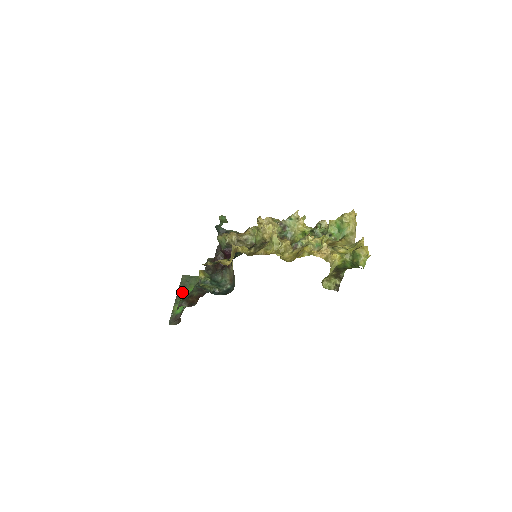
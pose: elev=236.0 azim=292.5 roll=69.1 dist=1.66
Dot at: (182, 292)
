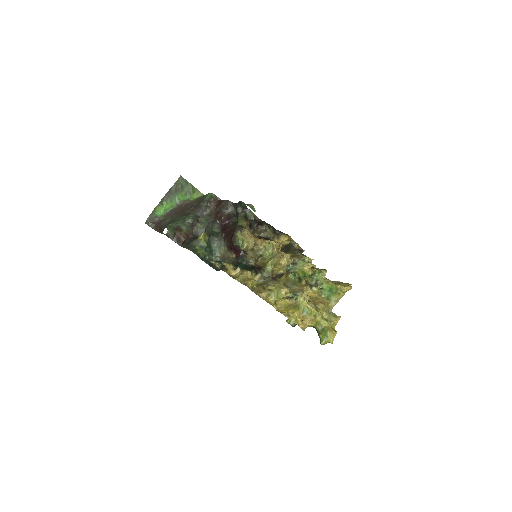
Dot at: (171, 195)
